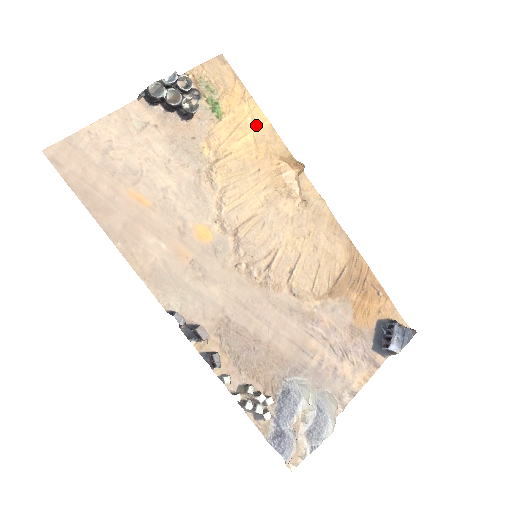
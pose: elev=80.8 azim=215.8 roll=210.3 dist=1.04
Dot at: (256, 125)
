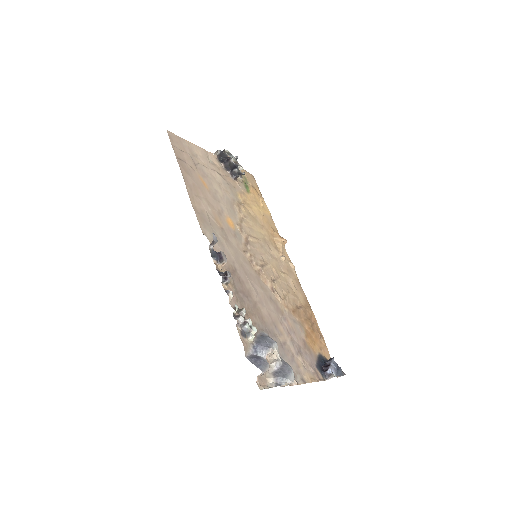
Dot at: (264, 209)
